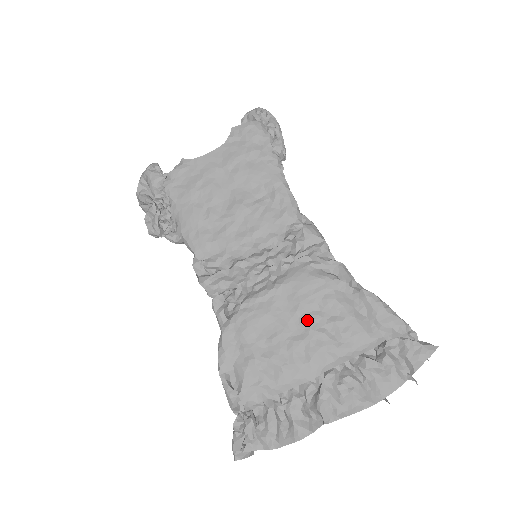
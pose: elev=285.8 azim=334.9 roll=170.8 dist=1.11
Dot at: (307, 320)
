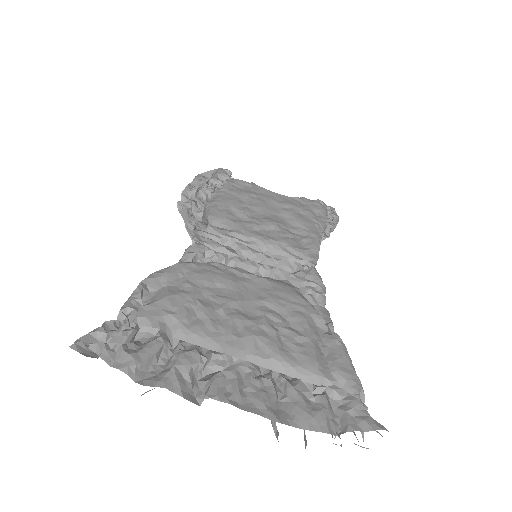
Dot at: (266, 311)
